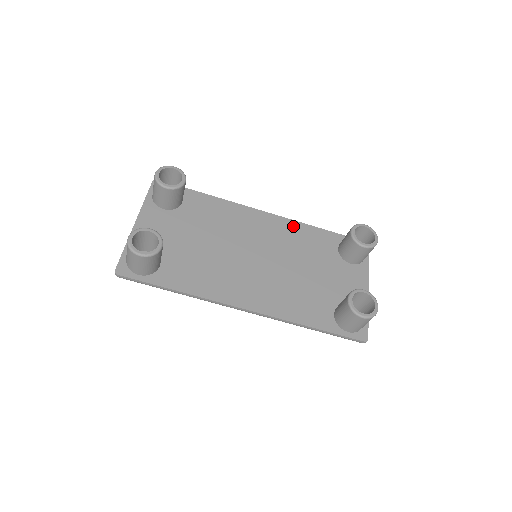
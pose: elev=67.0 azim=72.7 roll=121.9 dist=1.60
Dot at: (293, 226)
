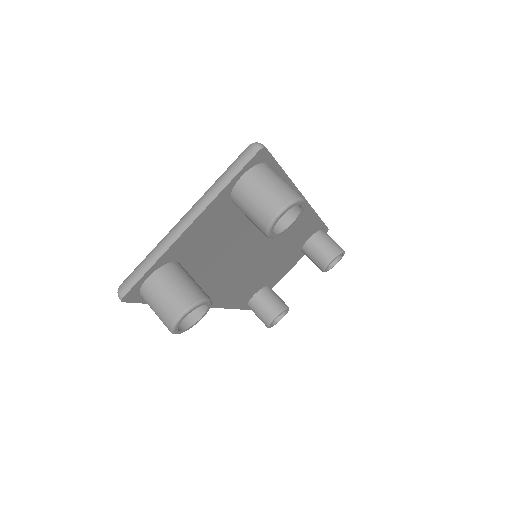
Dot at: (308, 218)
